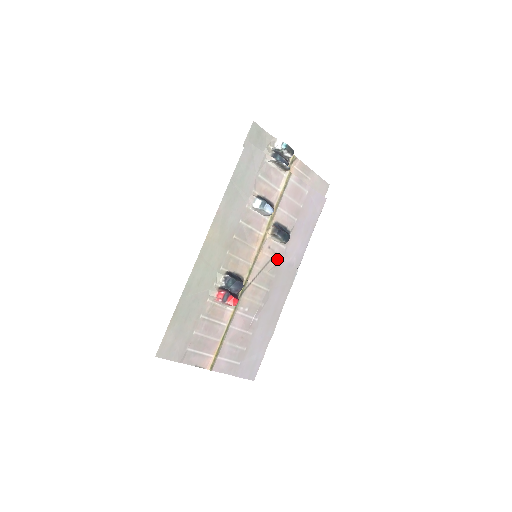
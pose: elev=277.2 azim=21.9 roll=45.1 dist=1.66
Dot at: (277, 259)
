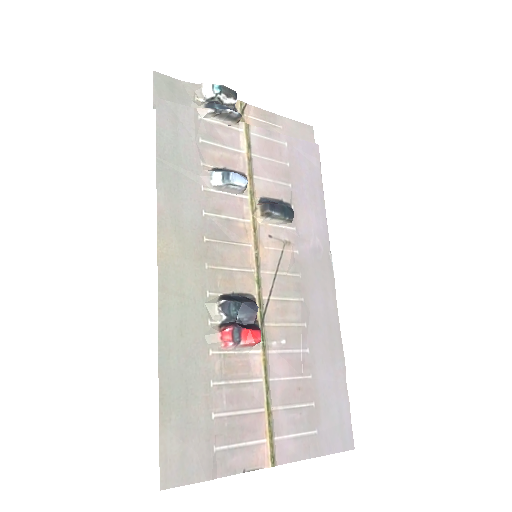
Dot at: (291, 249)
